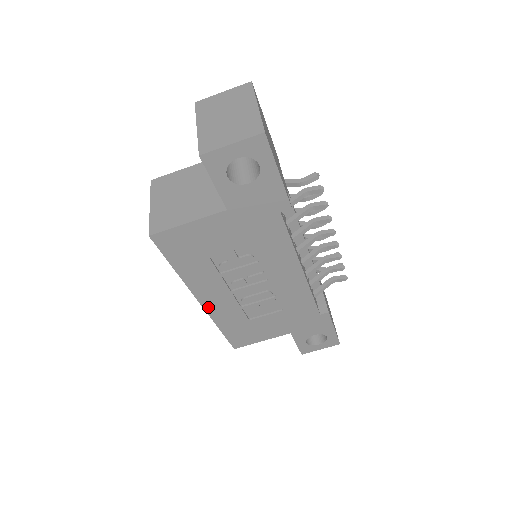
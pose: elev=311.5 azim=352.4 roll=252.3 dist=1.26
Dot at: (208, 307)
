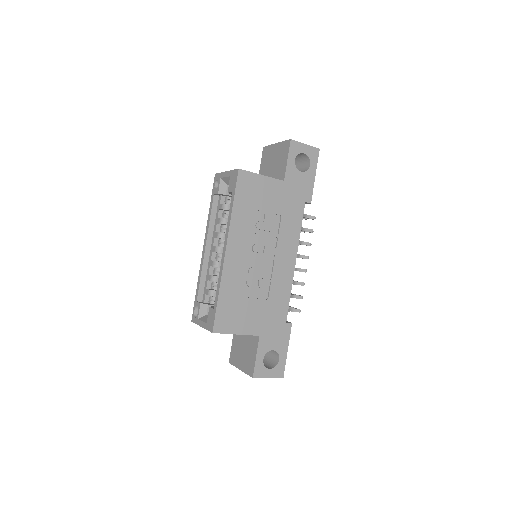
Dot at: (227, 261)
